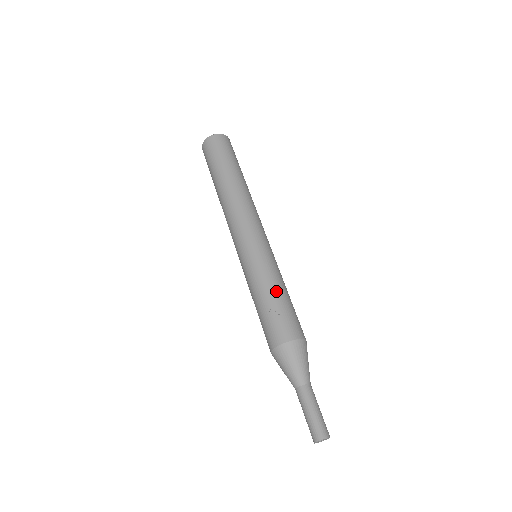
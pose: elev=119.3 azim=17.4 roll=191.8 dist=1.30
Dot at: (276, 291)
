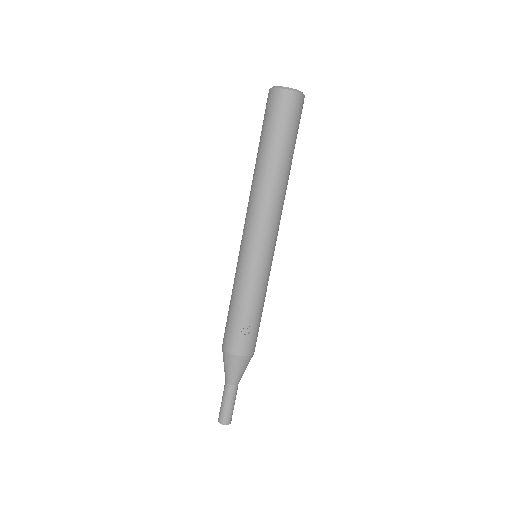
Dot at: (256, 310)
